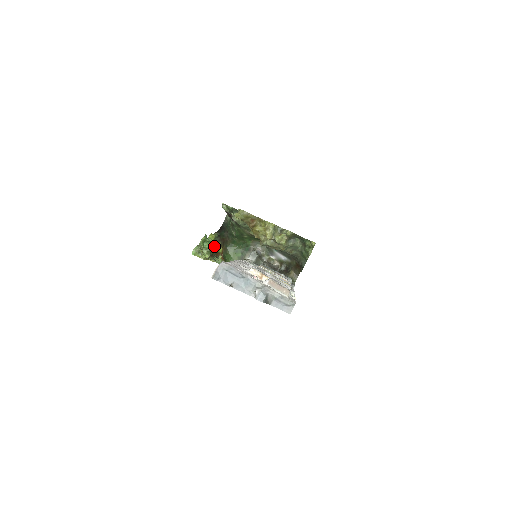
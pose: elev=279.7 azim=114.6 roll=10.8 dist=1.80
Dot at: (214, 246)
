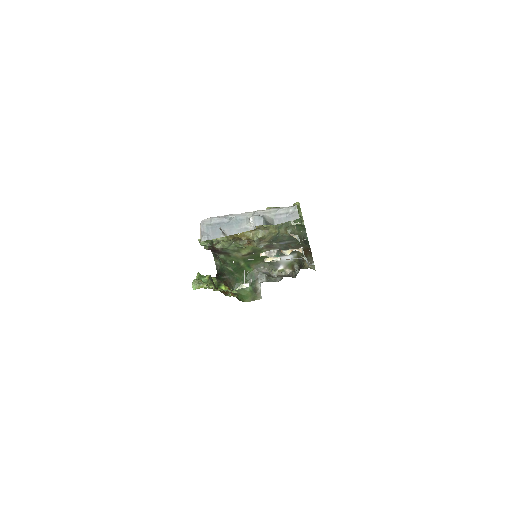
Dot at: (216, 283)
